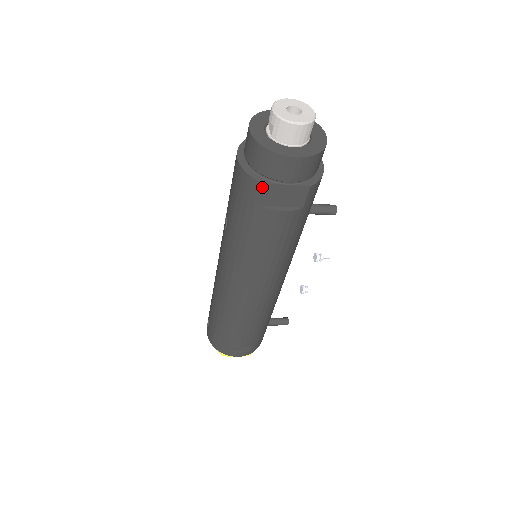
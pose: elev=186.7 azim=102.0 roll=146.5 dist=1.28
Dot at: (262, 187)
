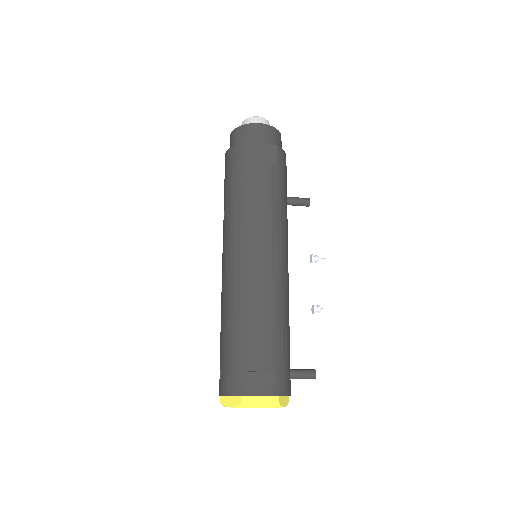
Dot at: (244, 145)
